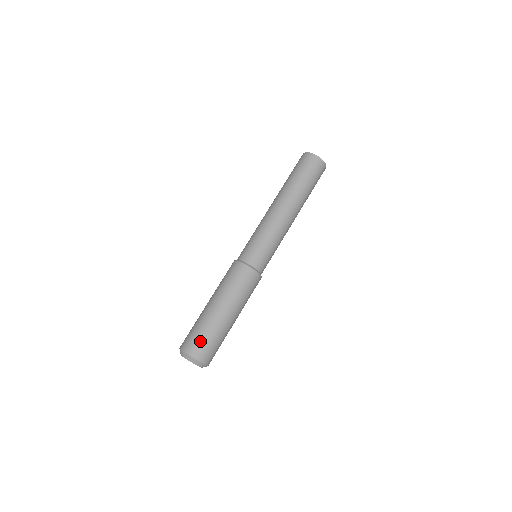
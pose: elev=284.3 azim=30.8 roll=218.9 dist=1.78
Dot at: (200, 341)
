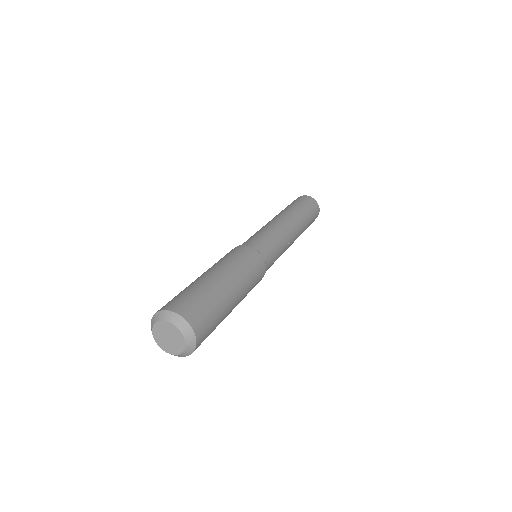
Dot at: occluded
